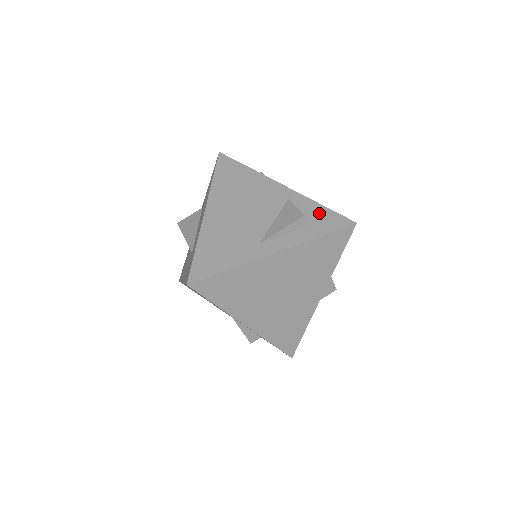
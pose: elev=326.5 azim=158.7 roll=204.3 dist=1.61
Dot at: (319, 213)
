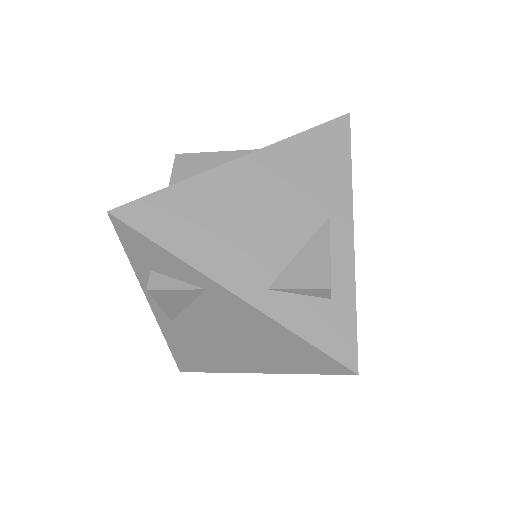
Dot at: occluded
